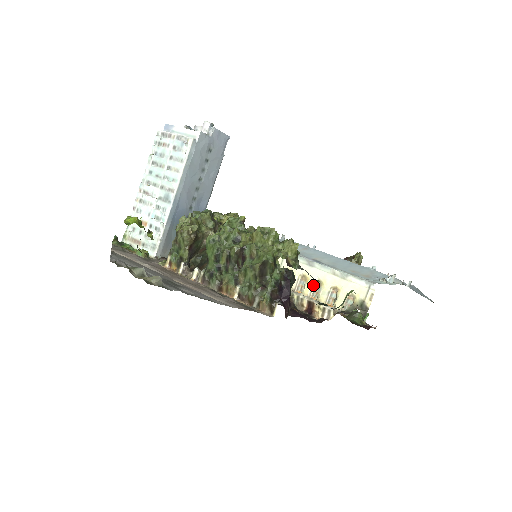
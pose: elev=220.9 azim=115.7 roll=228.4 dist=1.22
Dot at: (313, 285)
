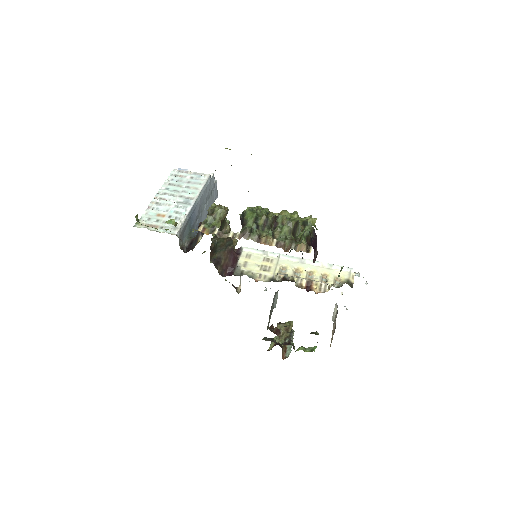
Dot at: (307, 273)
